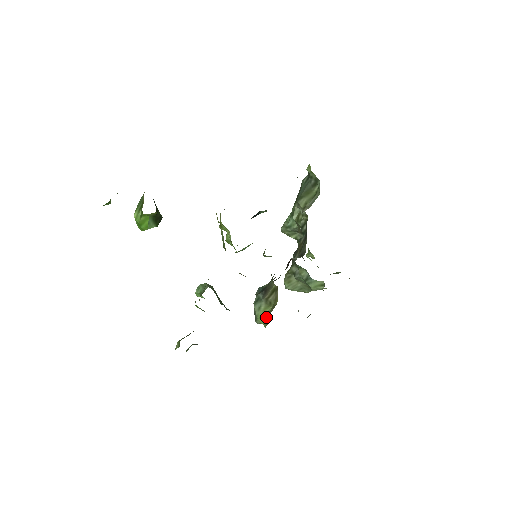
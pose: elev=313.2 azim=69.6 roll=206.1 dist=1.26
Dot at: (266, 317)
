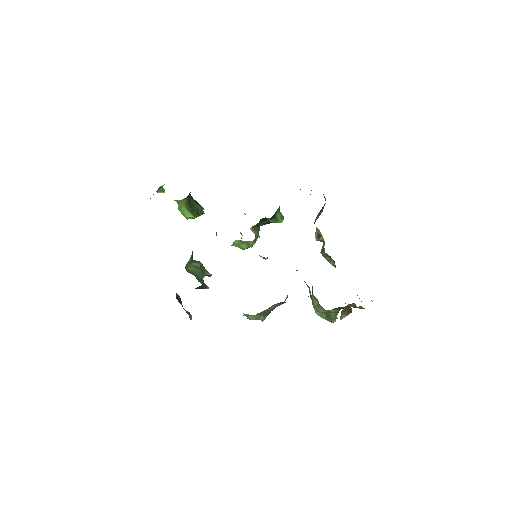
Dot at: occluded
